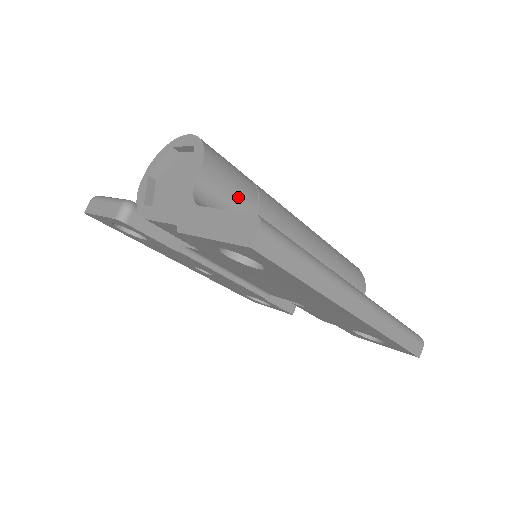
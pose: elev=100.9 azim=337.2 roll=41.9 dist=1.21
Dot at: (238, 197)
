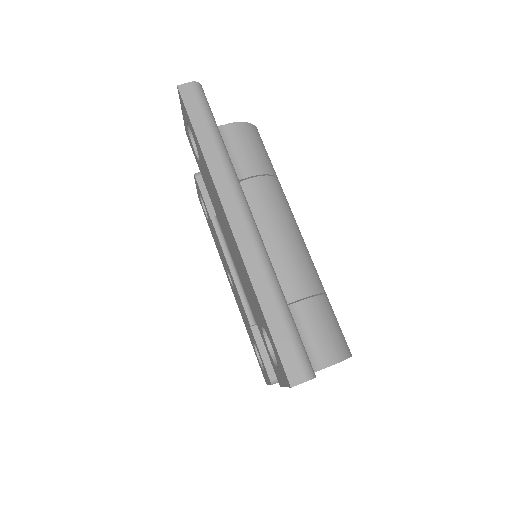
Dot at: (246, 157)
